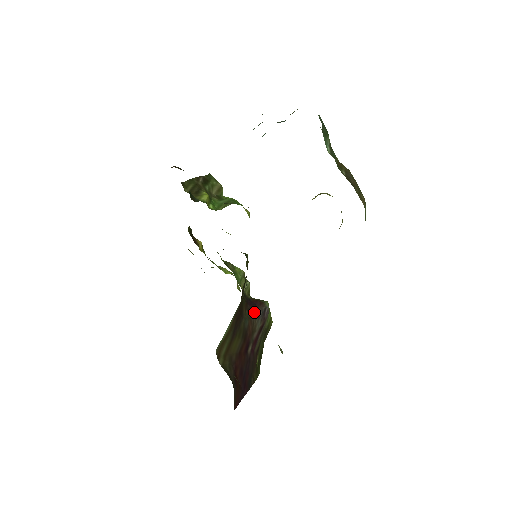
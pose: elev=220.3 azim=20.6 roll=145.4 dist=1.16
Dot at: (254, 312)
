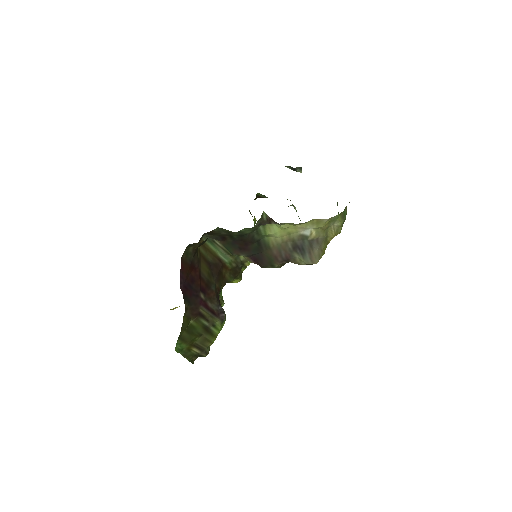
Dot at: (218, 301)
